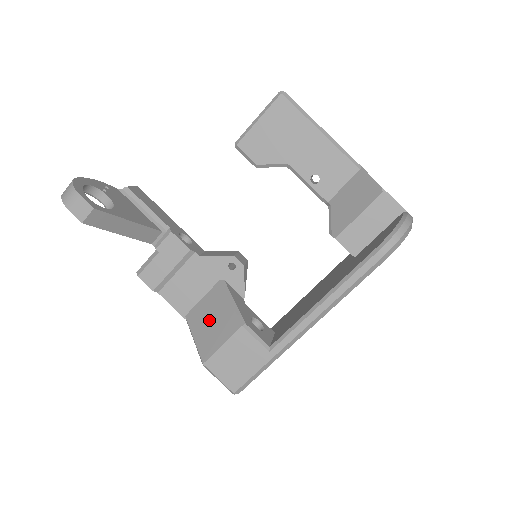
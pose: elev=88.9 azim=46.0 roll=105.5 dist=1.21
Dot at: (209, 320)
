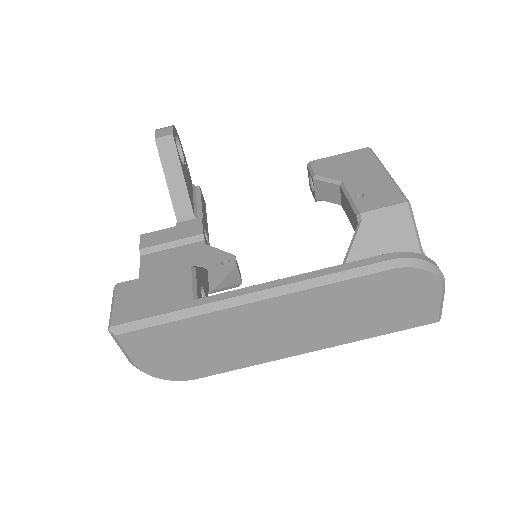
Dot at: occluded
